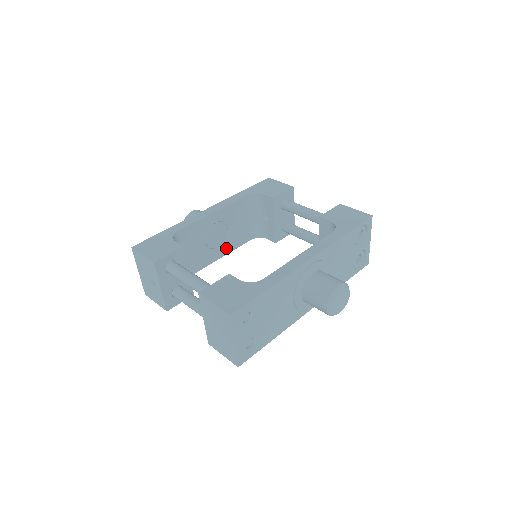
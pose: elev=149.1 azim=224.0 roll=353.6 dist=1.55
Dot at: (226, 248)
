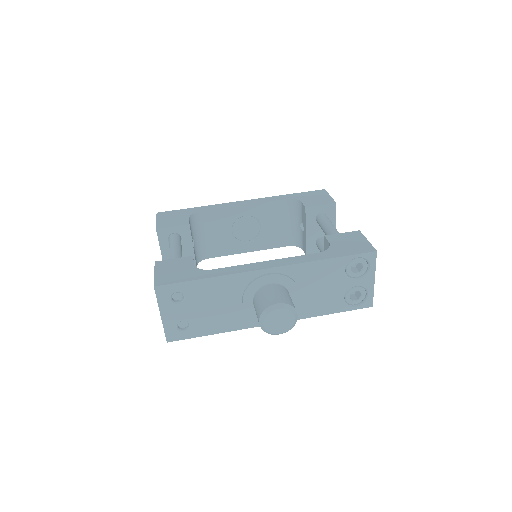
Dot at: (256, 245)
